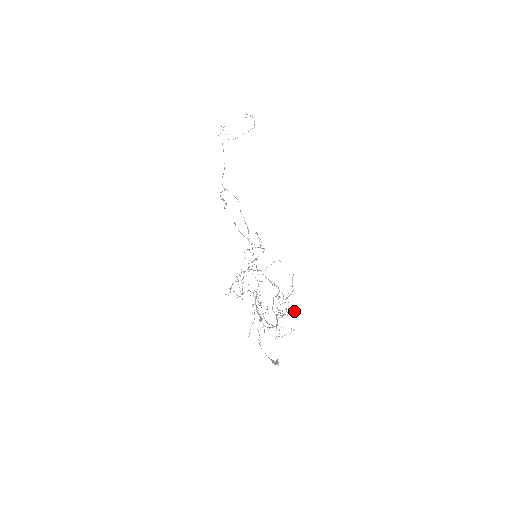
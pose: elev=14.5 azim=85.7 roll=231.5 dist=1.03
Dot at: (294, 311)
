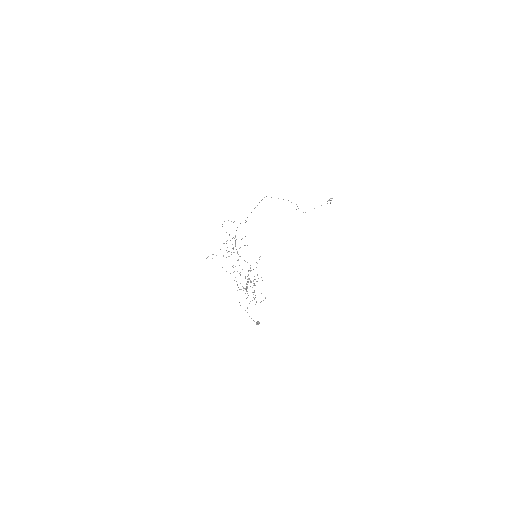
Dot at: occluded
